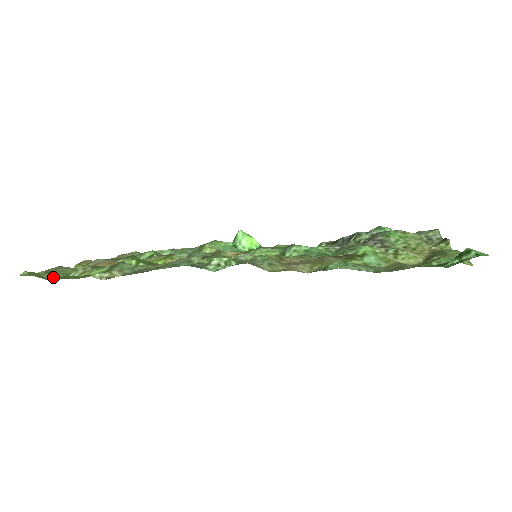
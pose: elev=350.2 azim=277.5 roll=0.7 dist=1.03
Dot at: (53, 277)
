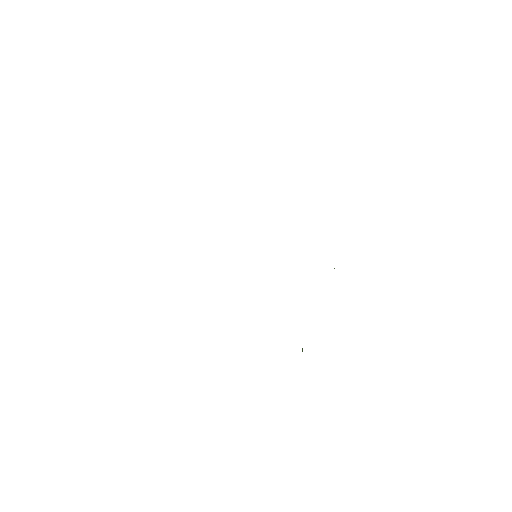
Dot at: occluded
